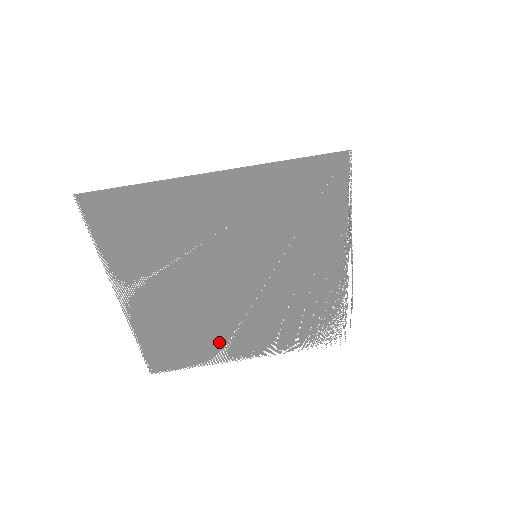
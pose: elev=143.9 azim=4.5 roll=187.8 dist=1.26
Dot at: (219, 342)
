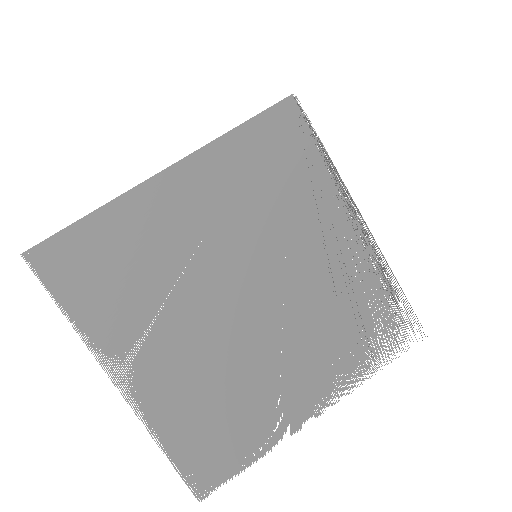
Dot at: (267, 405)
